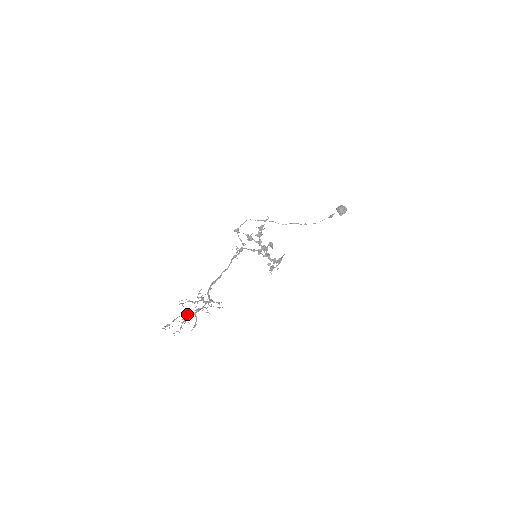
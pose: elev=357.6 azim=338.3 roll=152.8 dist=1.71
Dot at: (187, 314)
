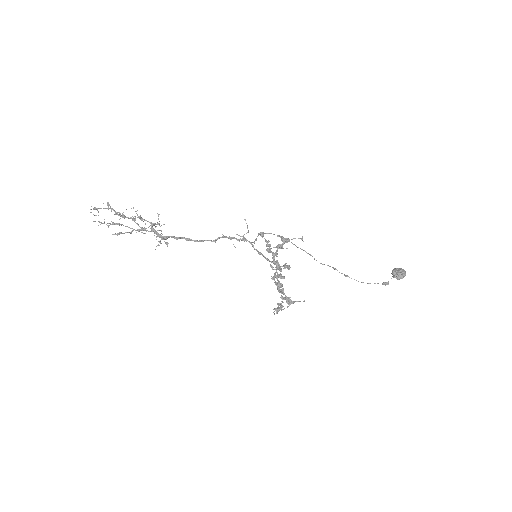
Dot at: occluded
